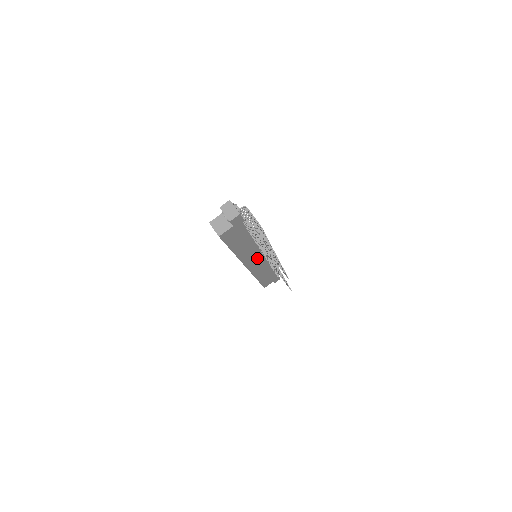
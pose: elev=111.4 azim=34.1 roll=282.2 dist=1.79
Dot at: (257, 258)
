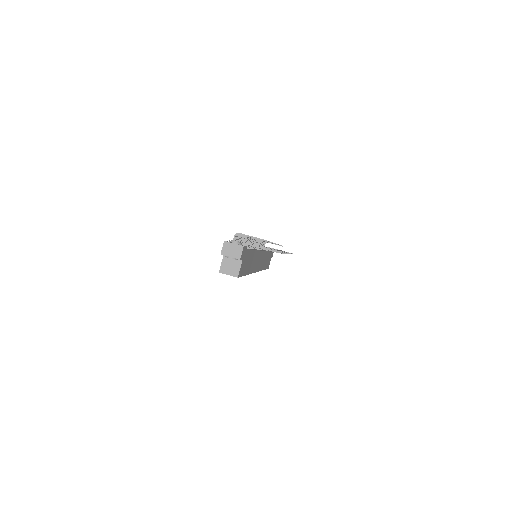
Dot at: (259, 258)
